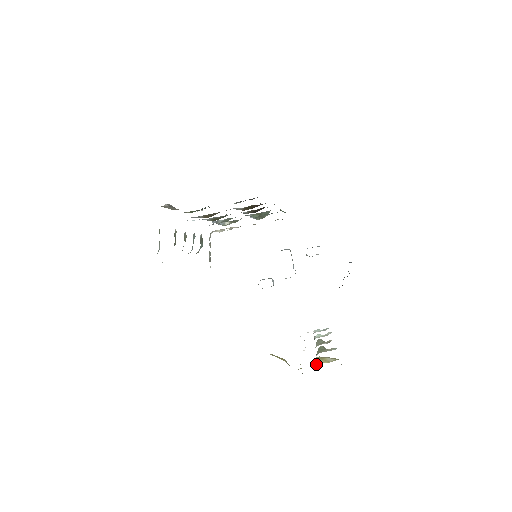
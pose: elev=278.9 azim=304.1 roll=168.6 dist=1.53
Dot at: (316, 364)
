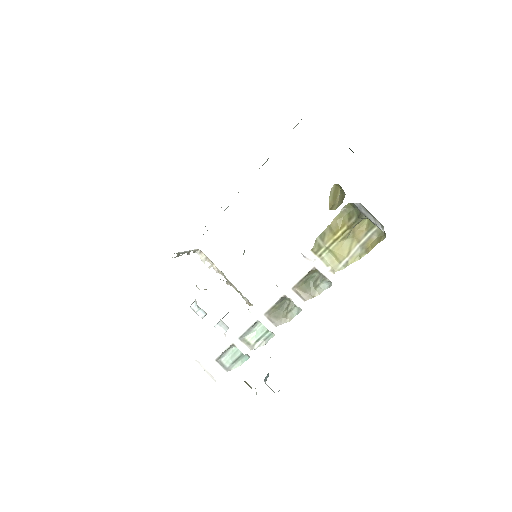
Dot at: (340, 243)
